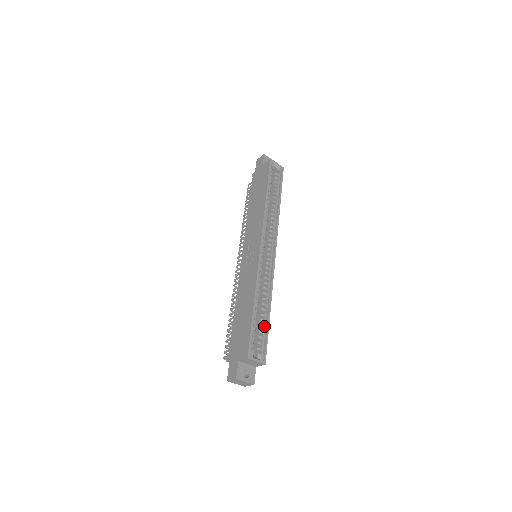
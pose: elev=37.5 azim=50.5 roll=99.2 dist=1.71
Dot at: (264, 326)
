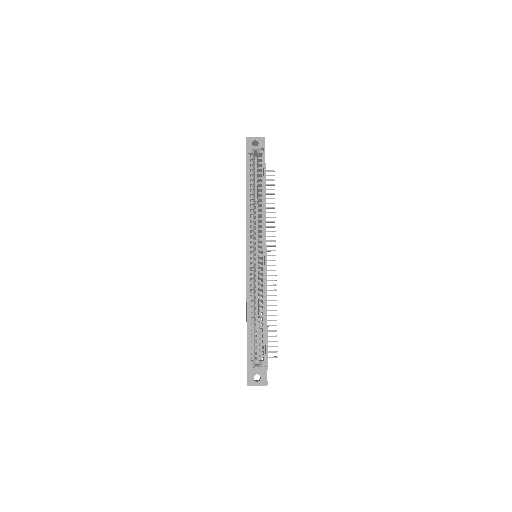
Dot at: (263, 332)
